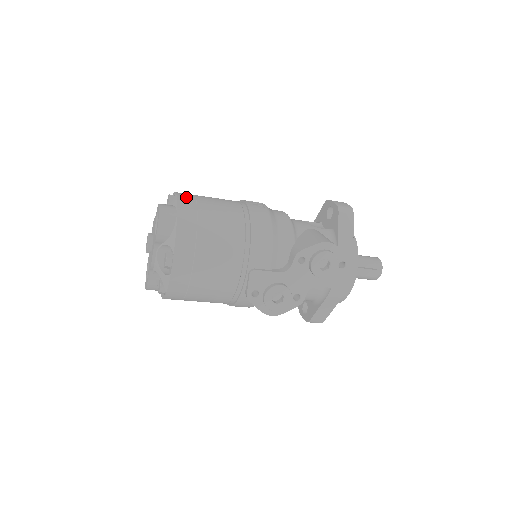
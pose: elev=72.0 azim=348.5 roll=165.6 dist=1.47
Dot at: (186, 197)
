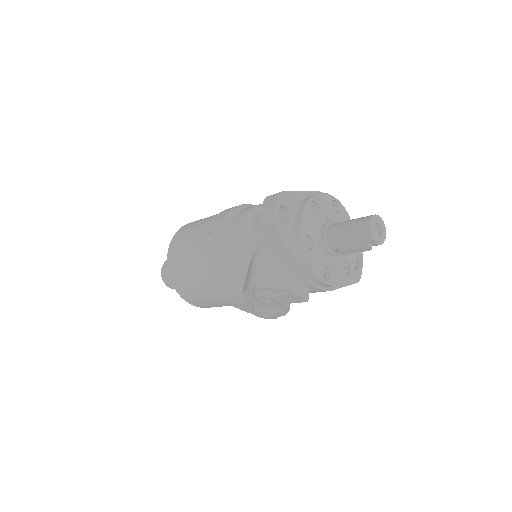
Dot at: (172, 252)
